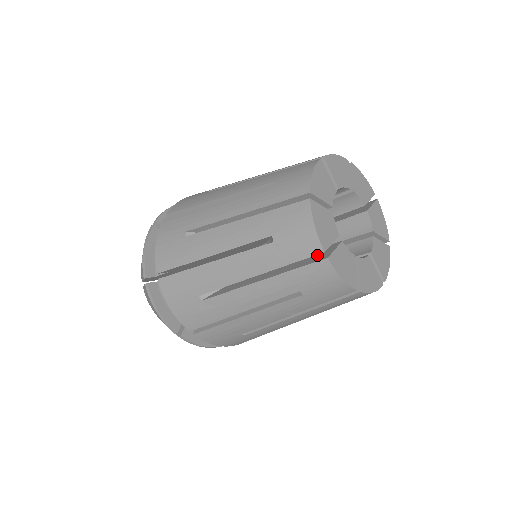
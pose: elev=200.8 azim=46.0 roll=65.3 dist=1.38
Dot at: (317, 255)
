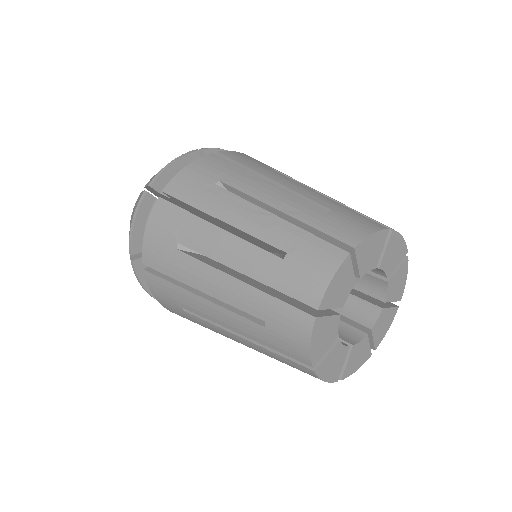
Dot at: occluded
